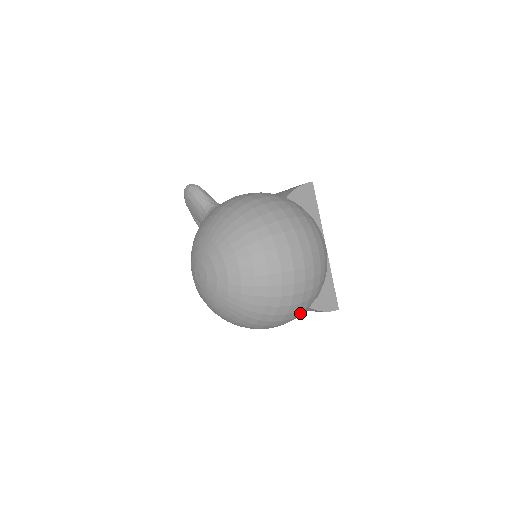
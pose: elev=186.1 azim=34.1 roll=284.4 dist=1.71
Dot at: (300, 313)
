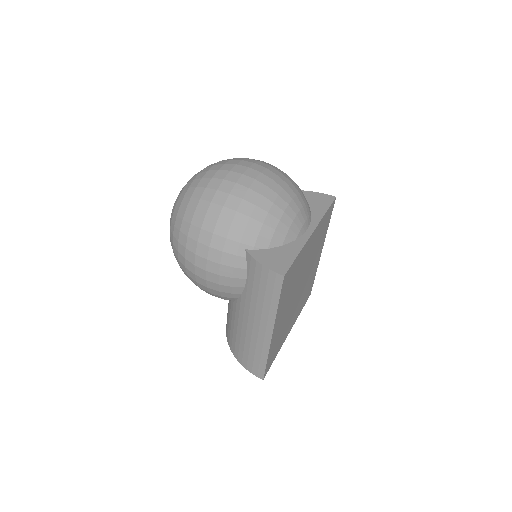
Dot at: (225, 233)
